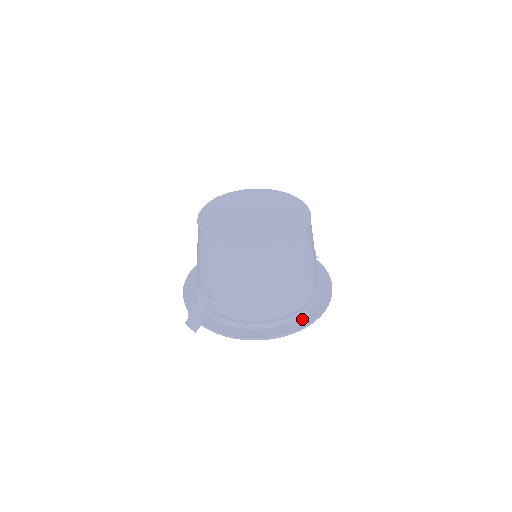
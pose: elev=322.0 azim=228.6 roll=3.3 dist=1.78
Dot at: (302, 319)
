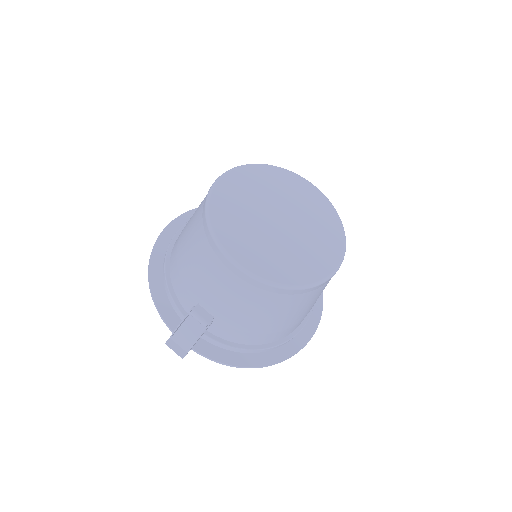
Dot at: (302, 334)
